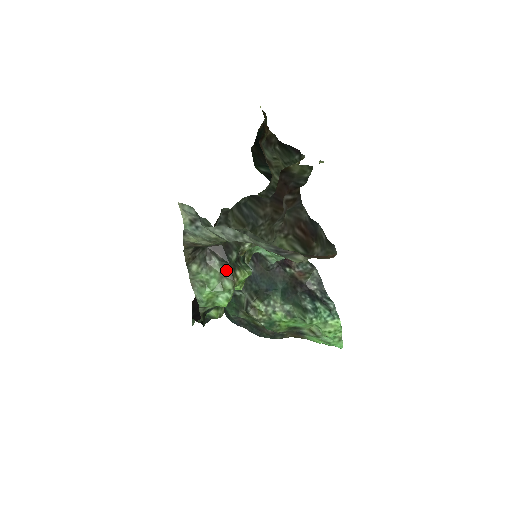
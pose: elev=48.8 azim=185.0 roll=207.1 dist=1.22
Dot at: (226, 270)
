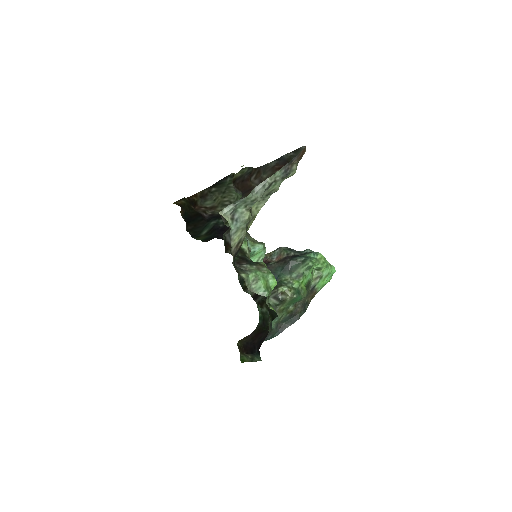
Dot at: (256, 266)
